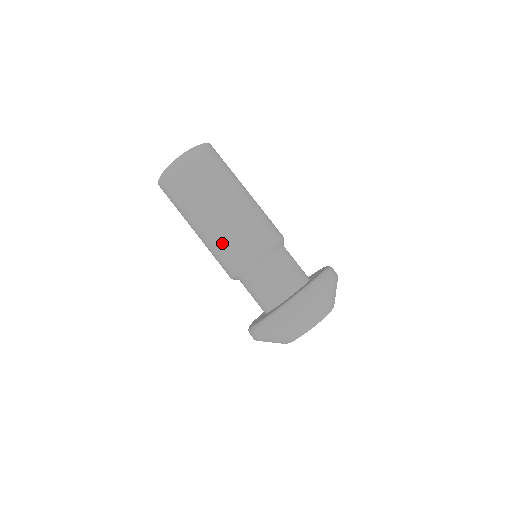
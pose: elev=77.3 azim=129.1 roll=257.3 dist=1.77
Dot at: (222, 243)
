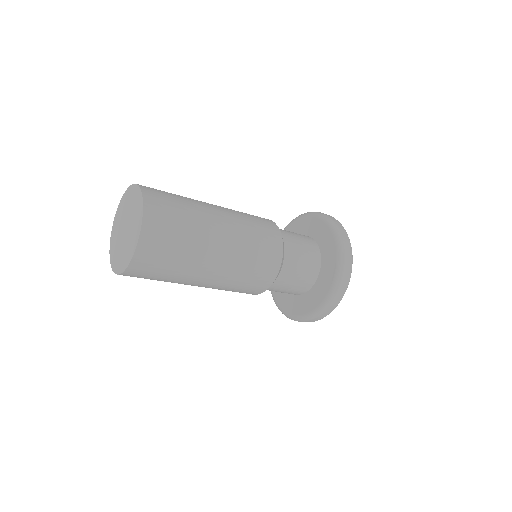
Dot at: (238, 283)
